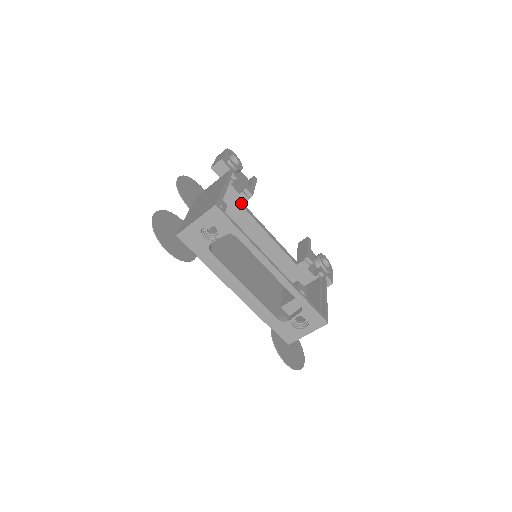
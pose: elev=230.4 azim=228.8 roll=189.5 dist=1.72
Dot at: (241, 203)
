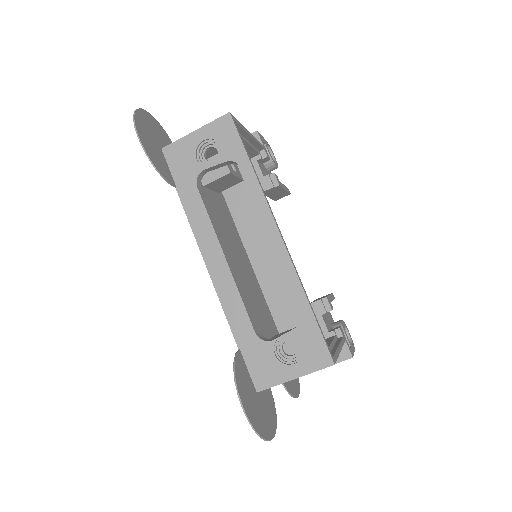
Dot at: occluded
